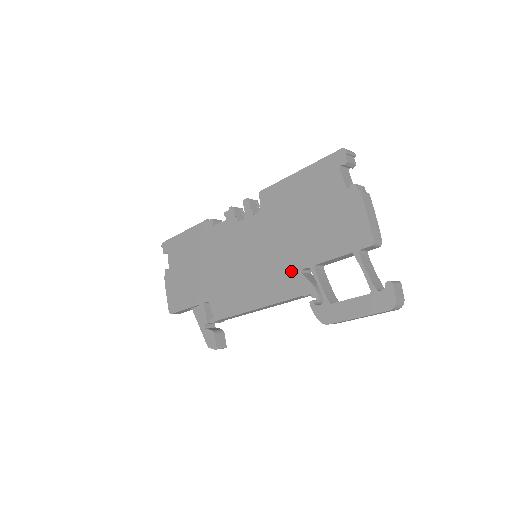
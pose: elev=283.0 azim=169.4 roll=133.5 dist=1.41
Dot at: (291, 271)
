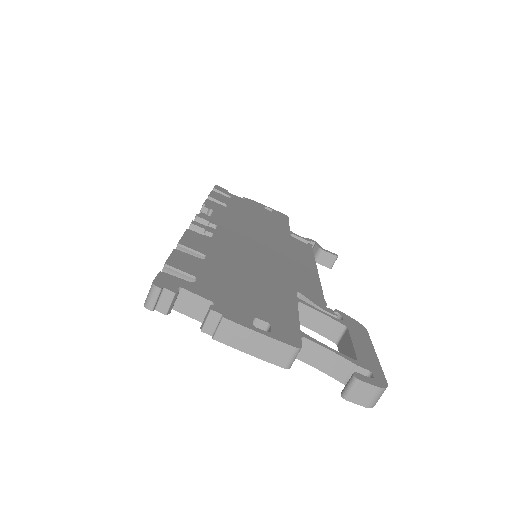
Dot at: occluded
